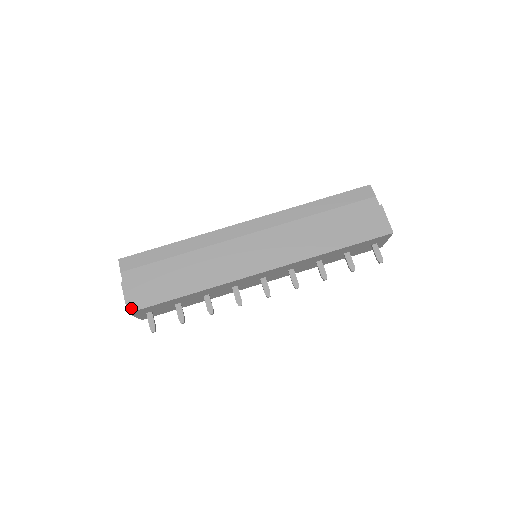
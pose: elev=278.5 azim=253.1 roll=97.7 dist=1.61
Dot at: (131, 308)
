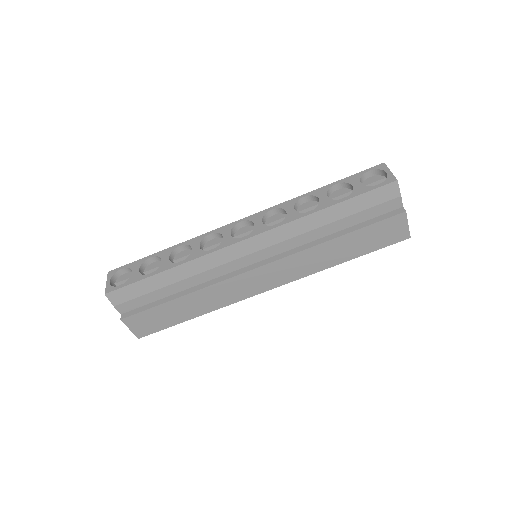
Dot at: (140, 335)
